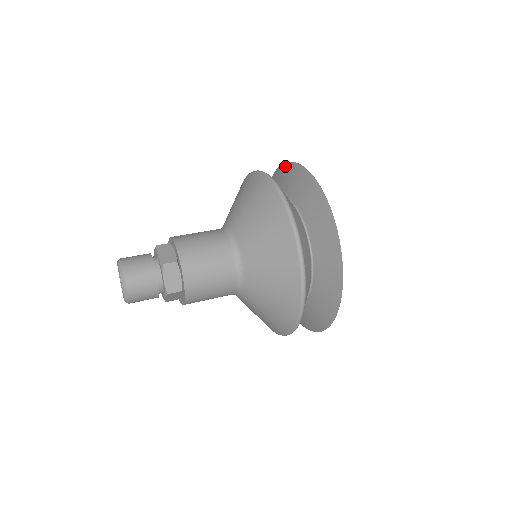
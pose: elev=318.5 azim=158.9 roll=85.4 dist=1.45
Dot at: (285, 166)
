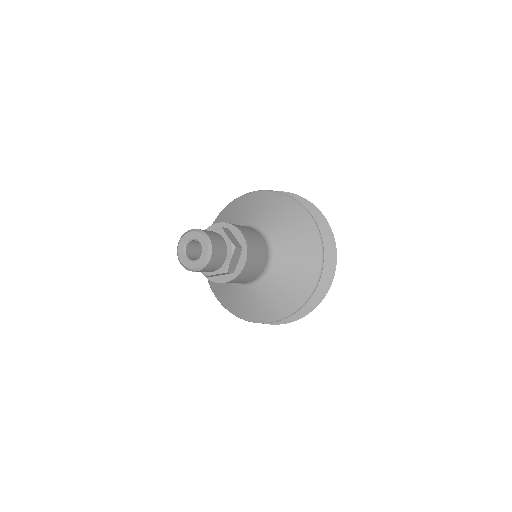
Dot at: (332, 241)
